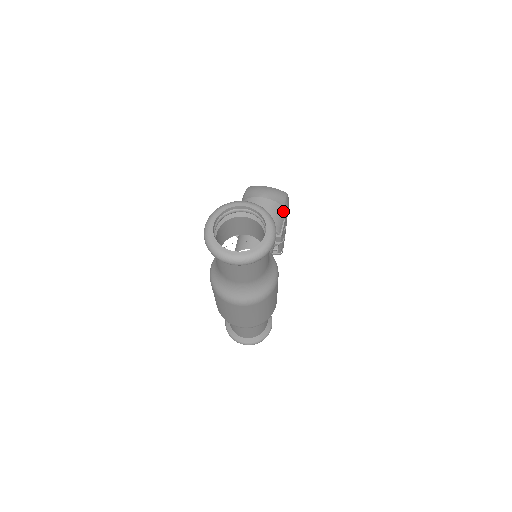
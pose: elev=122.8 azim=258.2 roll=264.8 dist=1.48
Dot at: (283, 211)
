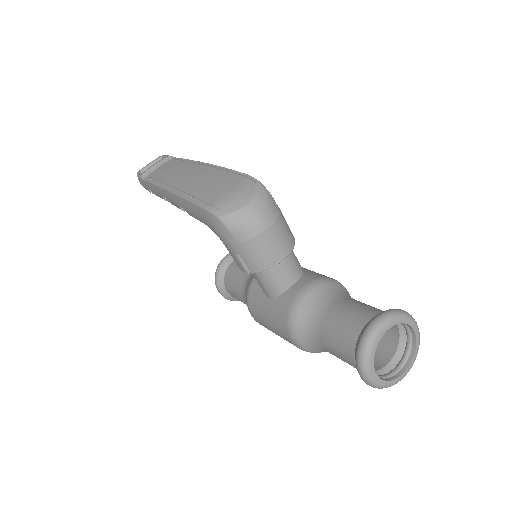
Dot at: (281, 213)
